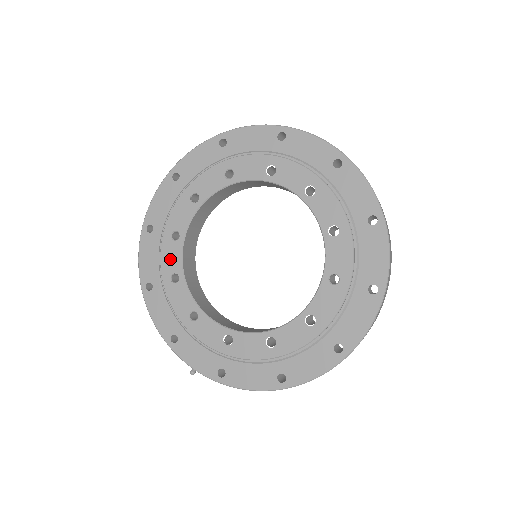
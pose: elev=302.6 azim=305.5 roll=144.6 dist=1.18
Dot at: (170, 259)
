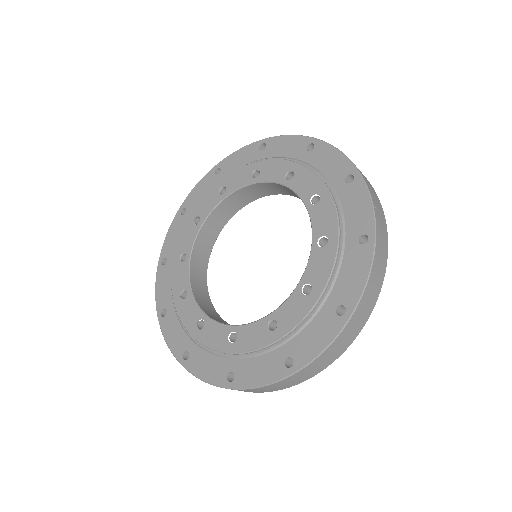
Dot at: (206, 204)
